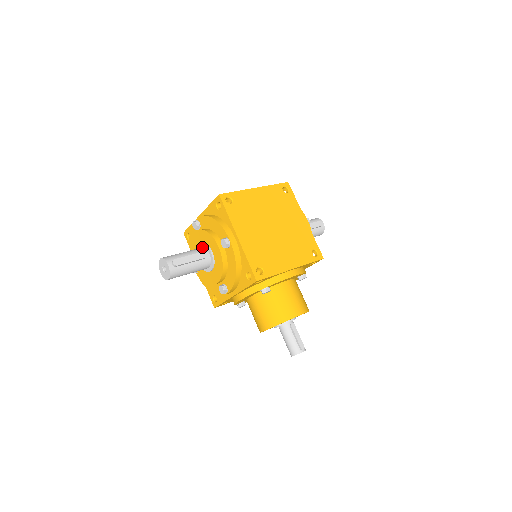
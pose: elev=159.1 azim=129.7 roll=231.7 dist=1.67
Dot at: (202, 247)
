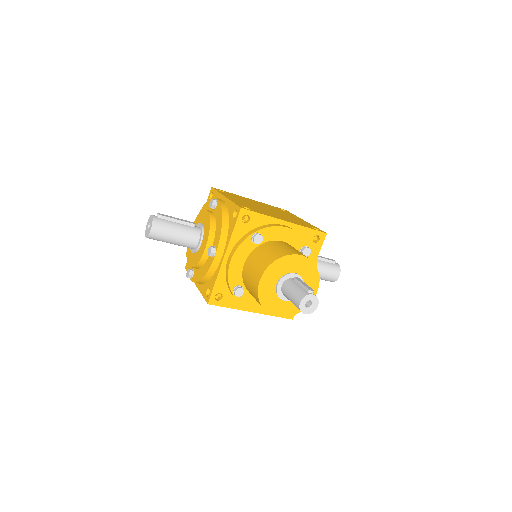
Dot at: occluded
